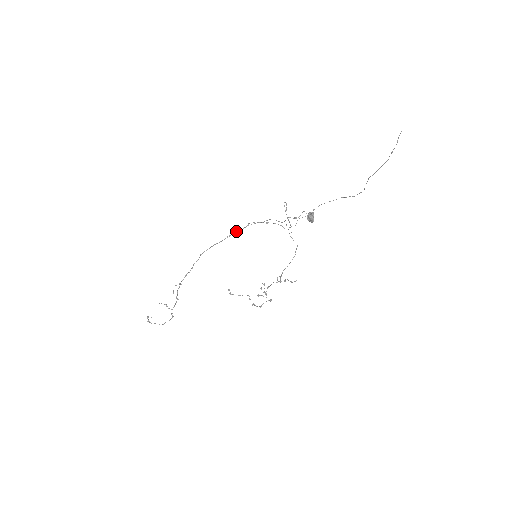
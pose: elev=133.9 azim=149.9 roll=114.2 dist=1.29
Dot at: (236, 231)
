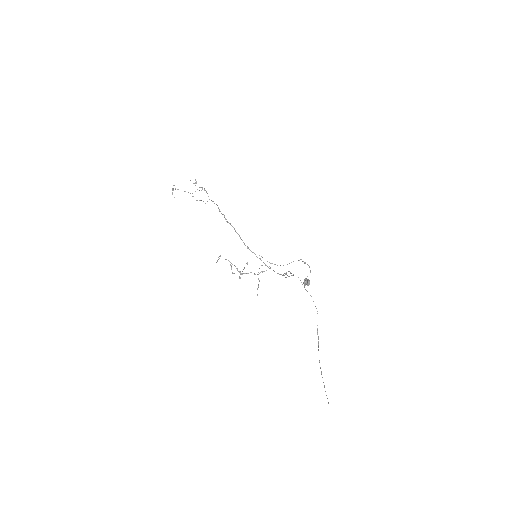
Dot at: occluded
